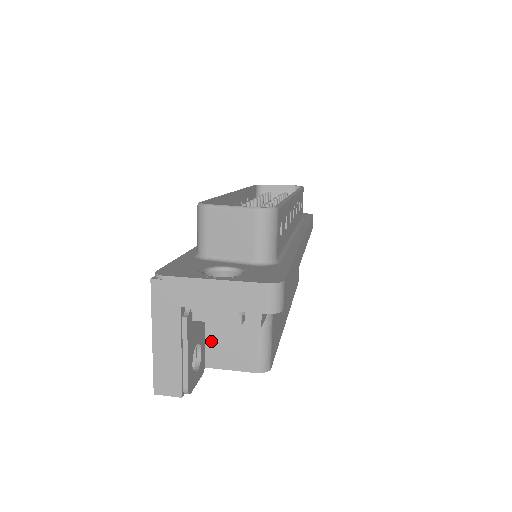
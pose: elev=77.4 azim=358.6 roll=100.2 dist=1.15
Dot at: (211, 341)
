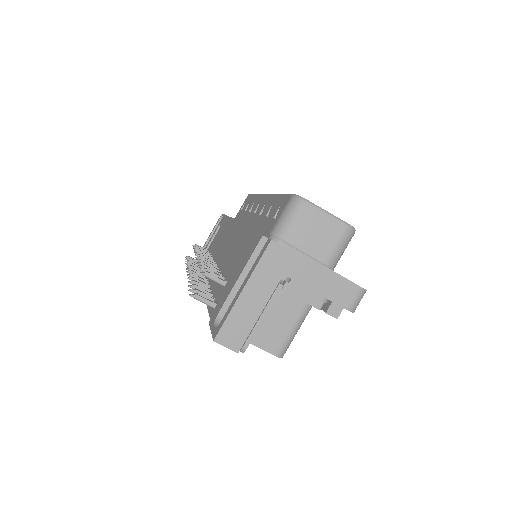
Dot at: occluded
